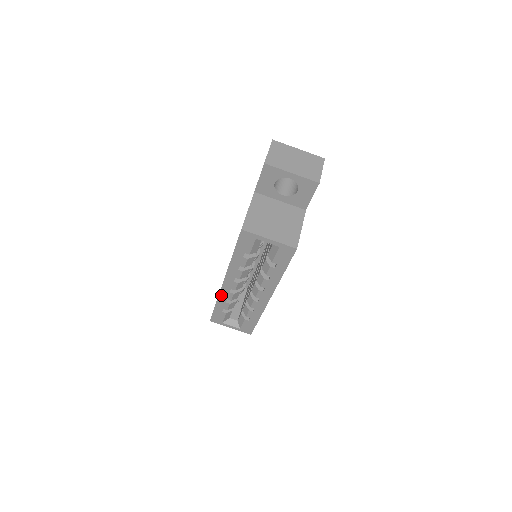
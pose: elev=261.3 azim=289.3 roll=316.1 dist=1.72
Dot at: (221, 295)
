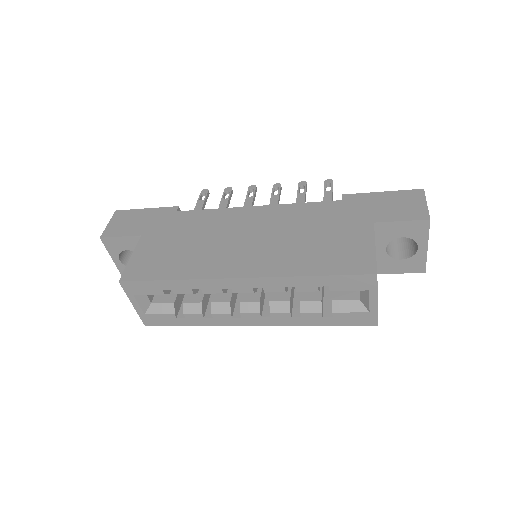
Dot at: (204, 281)
